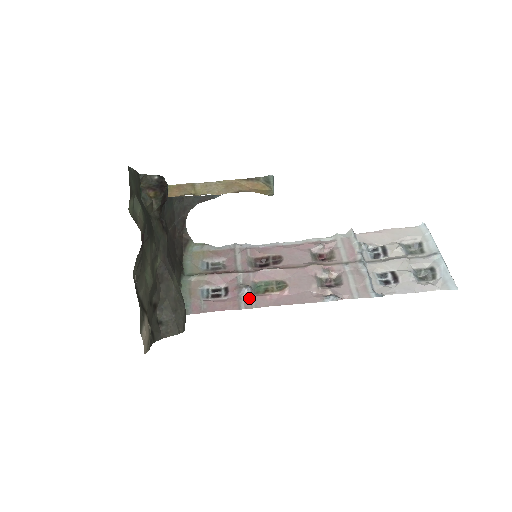
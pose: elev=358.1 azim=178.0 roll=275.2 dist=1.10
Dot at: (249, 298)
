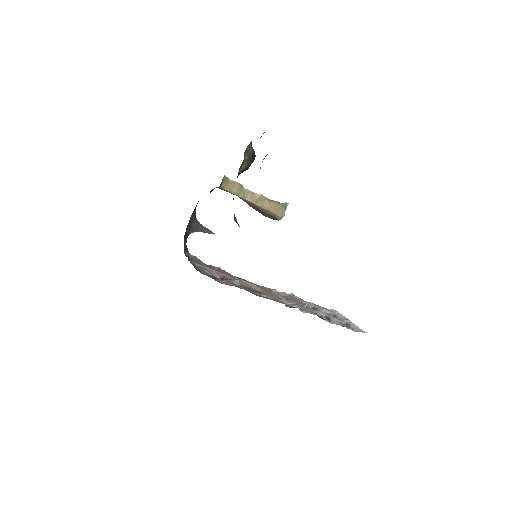
Dot at: (241, 286)
